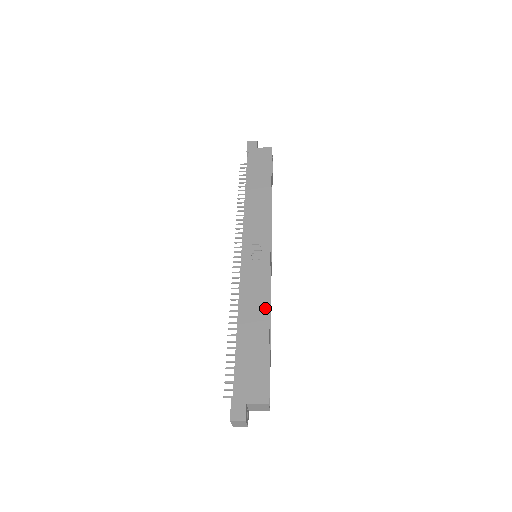
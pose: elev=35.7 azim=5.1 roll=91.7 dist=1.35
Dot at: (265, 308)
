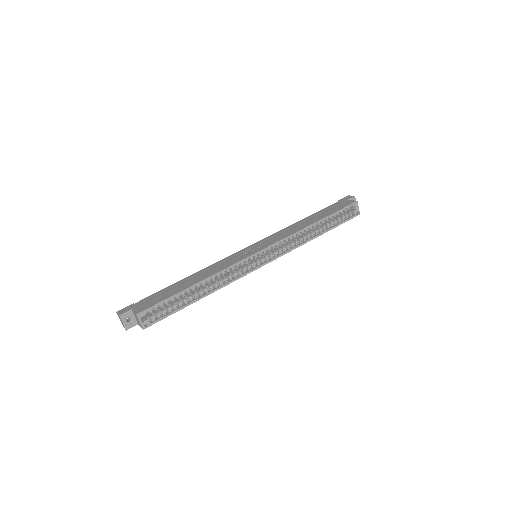
Dot at: (209, 275)
